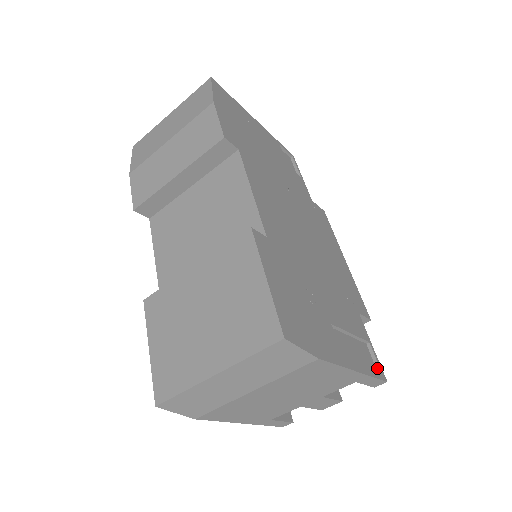
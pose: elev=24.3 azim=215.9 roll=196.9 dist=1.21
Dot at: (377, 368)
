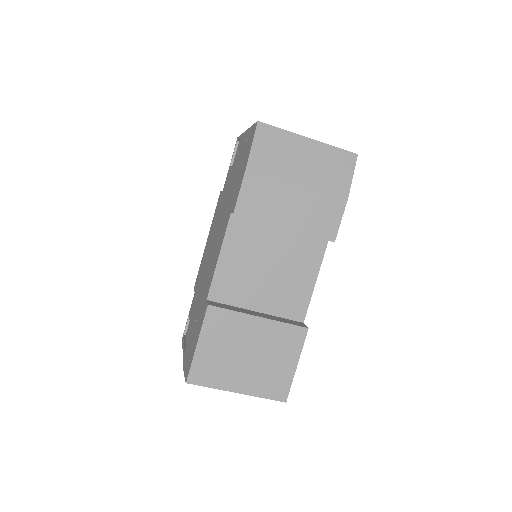
Dot at: occluded
